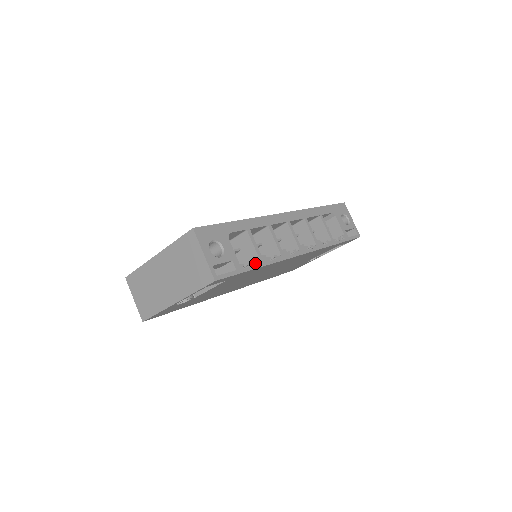
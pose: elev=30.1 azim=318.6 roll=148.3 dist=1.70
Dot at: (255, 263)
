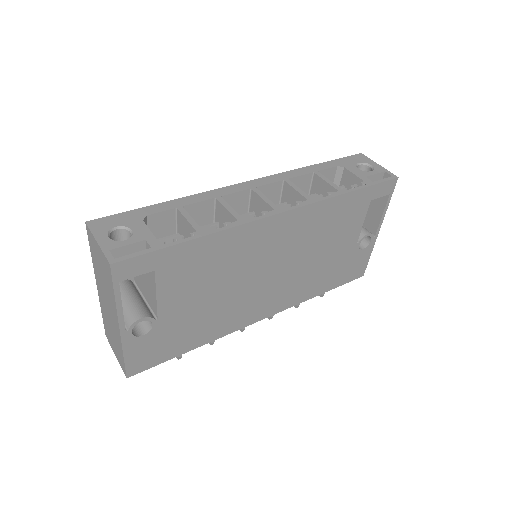
Dot at: (191, 237)
